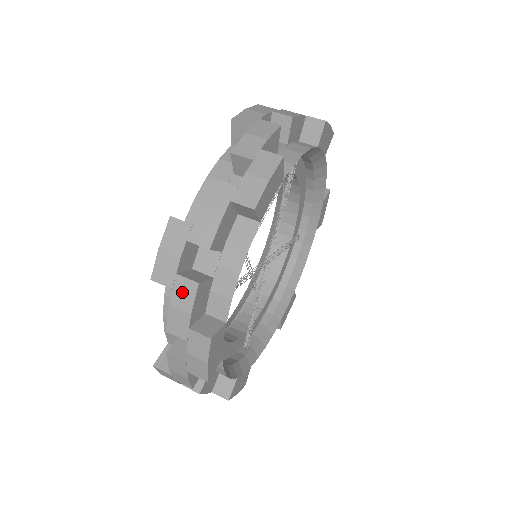
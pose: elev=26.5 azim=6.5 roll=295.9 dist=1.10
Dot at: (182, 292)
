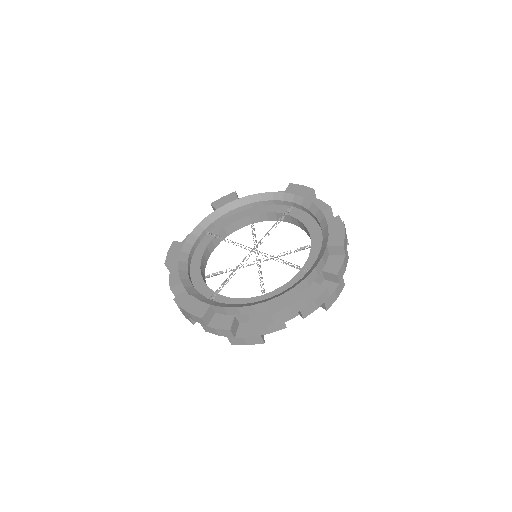
Dot at: (277, 326)
